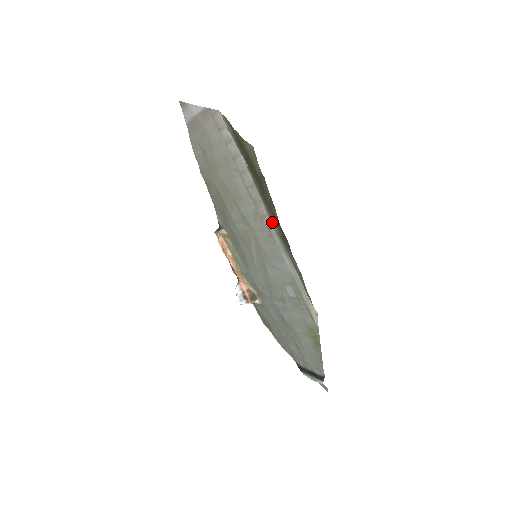
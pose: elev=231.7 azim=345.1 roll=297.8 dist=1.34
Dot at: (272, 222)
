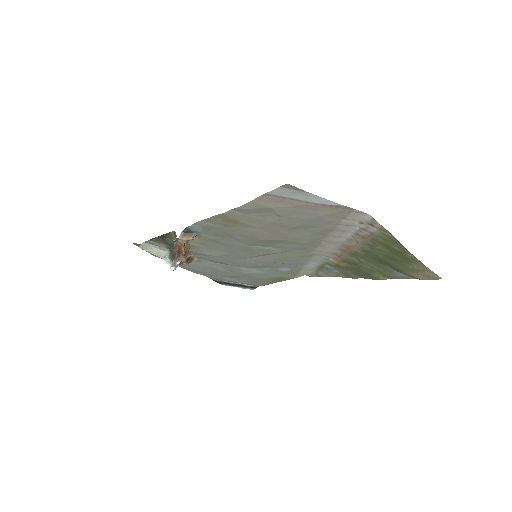
Dot at: (332, 257)
